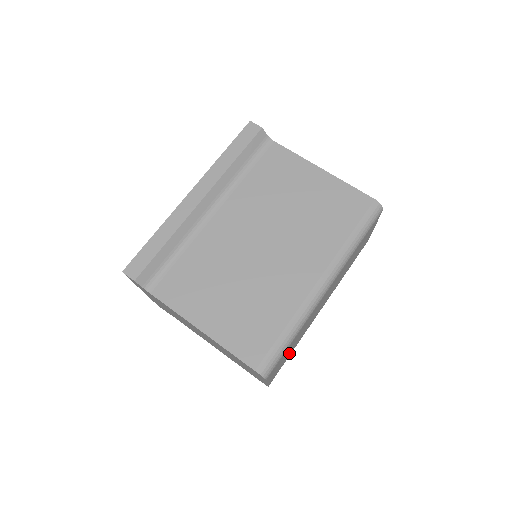
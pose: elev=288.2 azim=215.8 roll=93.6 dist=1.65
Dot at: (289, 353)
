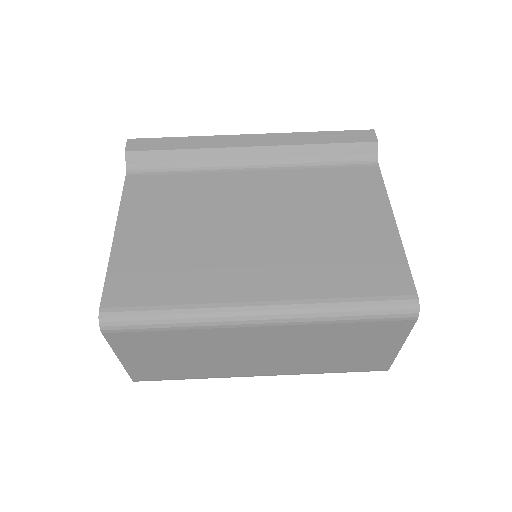
Dot at: (177, 366)
